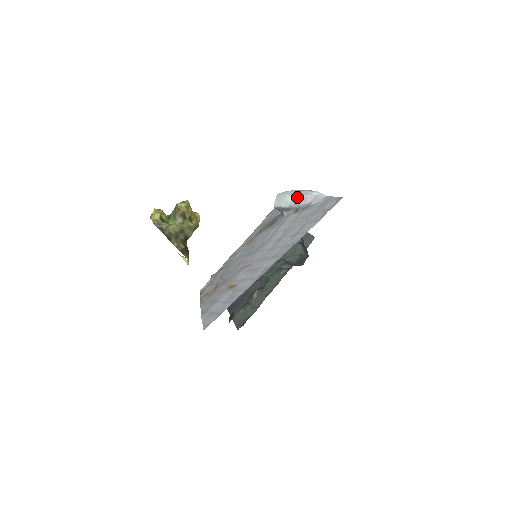
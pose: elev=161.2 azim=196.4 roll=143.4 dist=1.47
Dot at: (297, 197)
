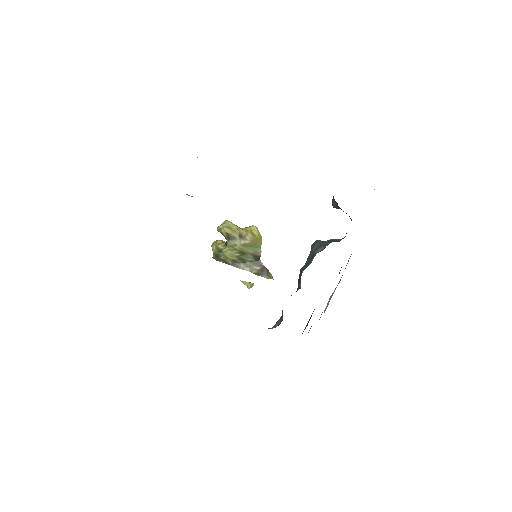
Dot at: occluded
